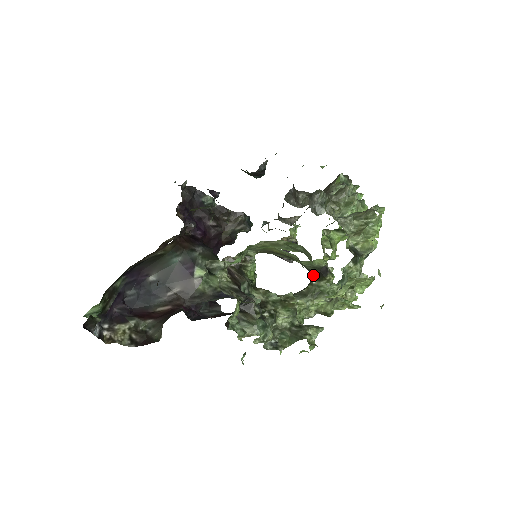
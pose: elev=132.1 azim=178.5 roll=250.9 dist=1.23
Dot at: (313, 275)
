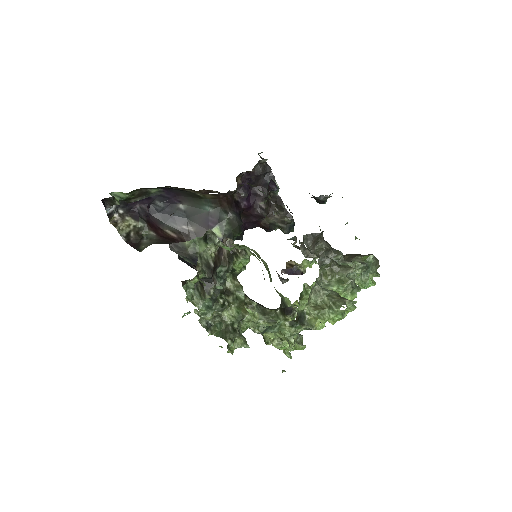
Dot at: (281, 306)
